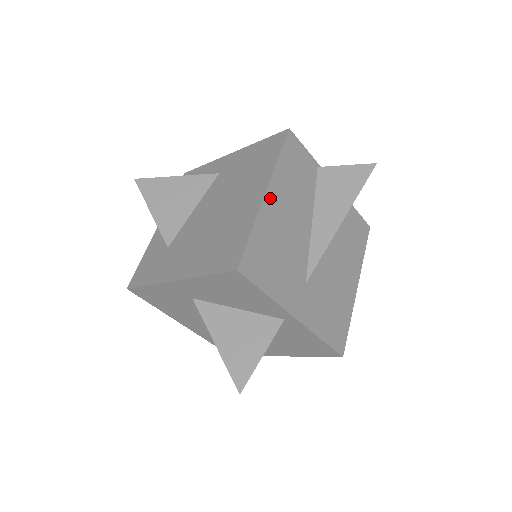
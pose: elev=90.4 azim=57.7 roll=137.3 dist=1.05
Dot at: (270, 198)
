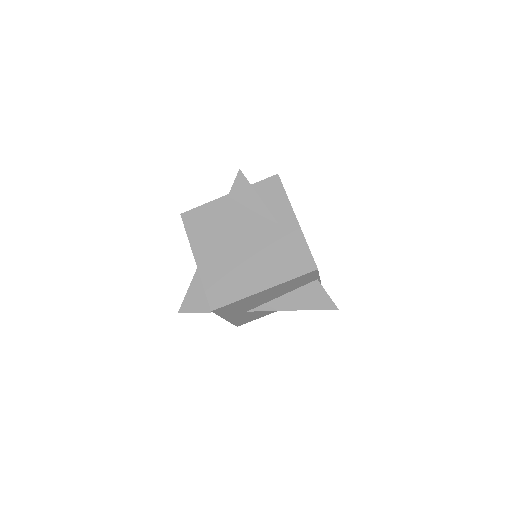
Dot at: (264, 292)
